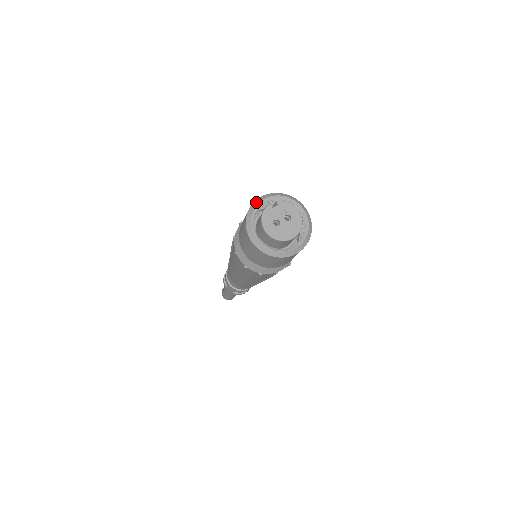
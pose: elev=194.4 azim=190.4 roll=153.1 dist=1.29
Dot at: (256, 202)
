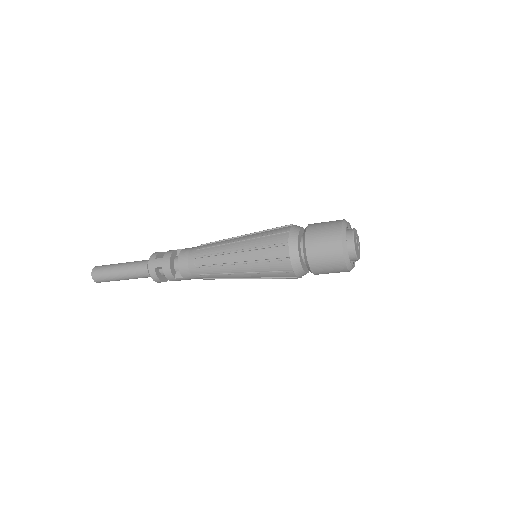
Dot at: occluded
